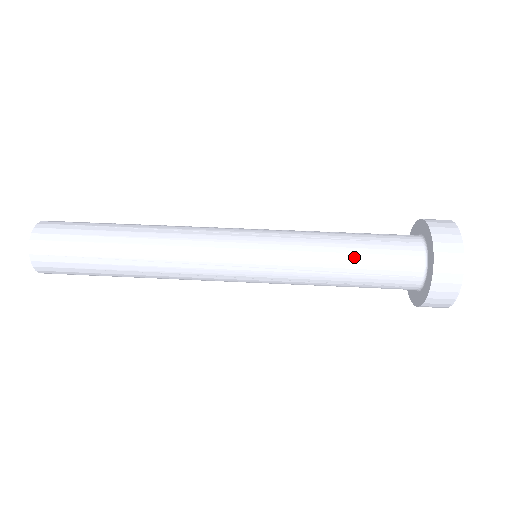
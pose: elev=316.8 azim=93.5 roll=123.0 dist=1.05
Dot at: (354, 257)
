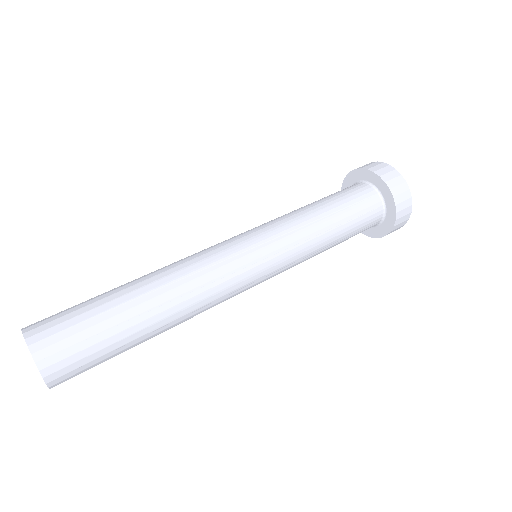
Dot at: (325, 203)
